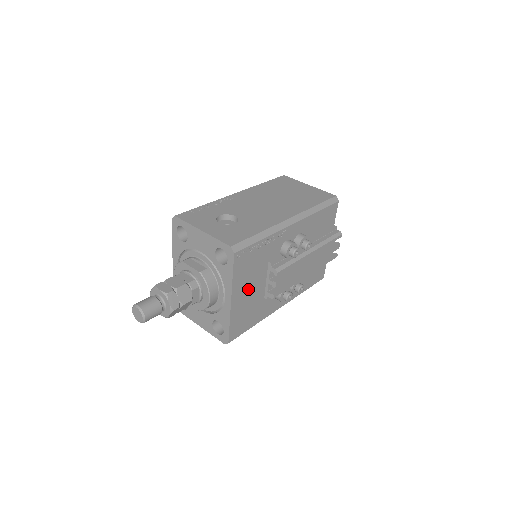
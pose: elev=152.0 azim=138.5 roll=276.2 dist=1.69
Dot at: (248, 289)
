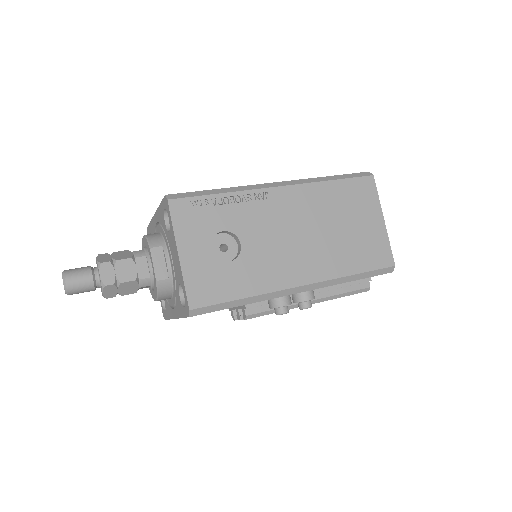
Dot at: occluded
